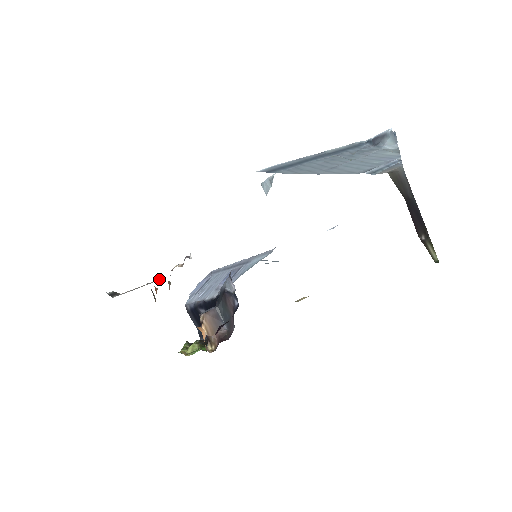
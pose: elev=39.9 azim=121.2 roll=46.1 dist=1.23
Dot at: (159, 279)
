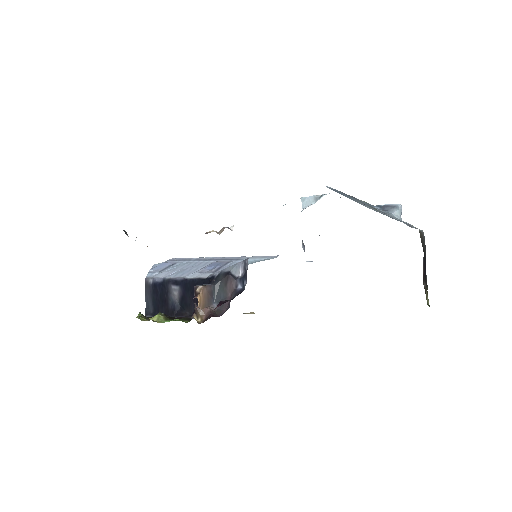
Dot at: occluded
